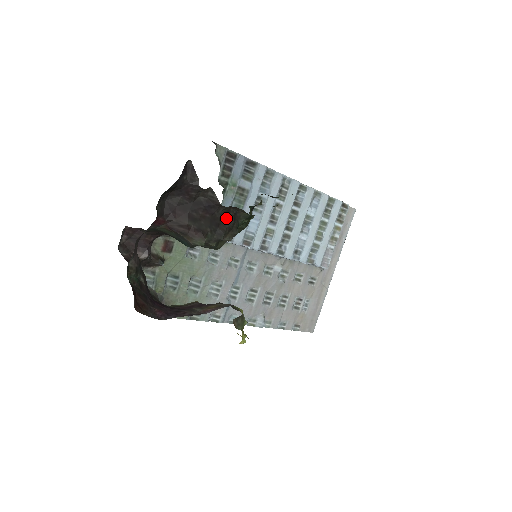
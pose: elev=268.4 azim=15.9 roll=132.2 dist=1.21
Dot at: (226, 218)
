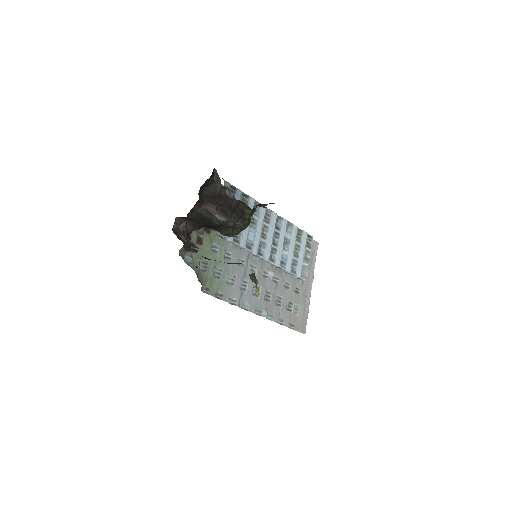
Dot at: (237, 209)
